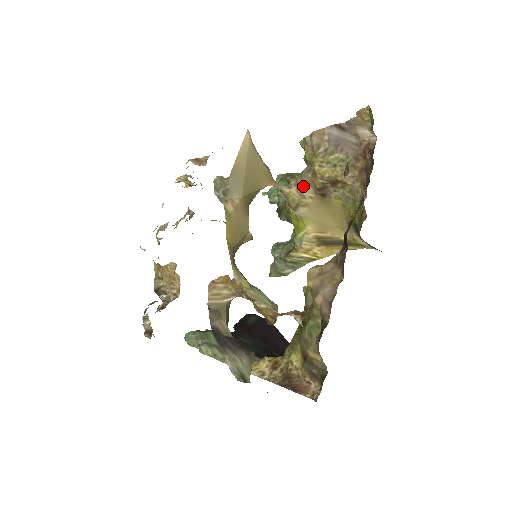
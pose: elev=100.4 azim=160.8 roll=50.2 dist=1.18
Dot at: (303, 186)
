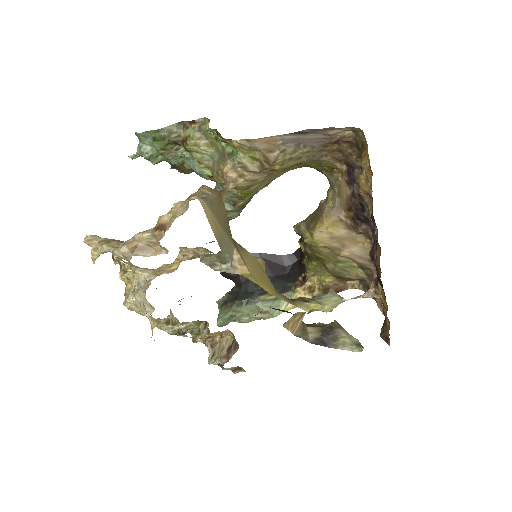
Dot at: (253, 176)
